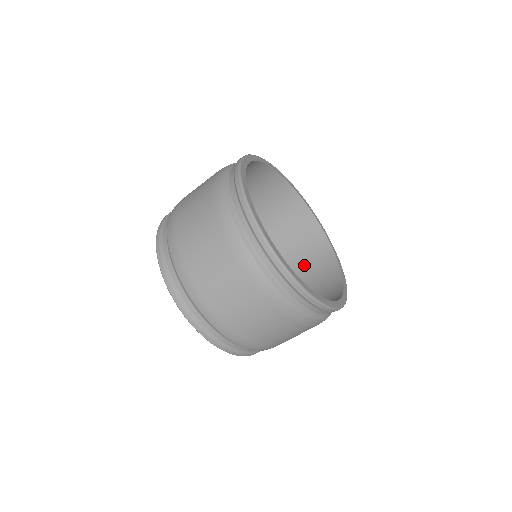
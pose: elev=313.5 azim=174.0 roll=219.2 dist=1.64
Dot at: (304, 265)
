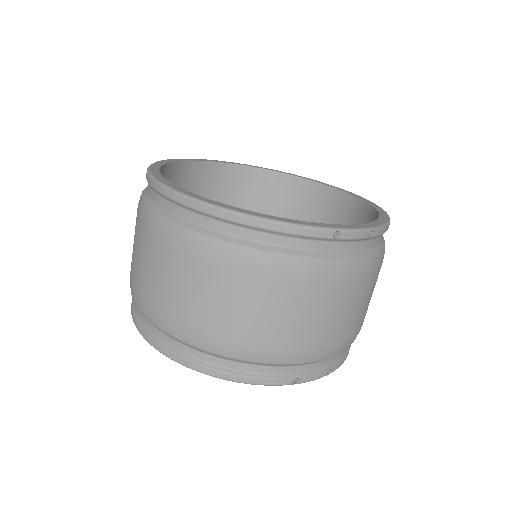
Dot at: occluded
